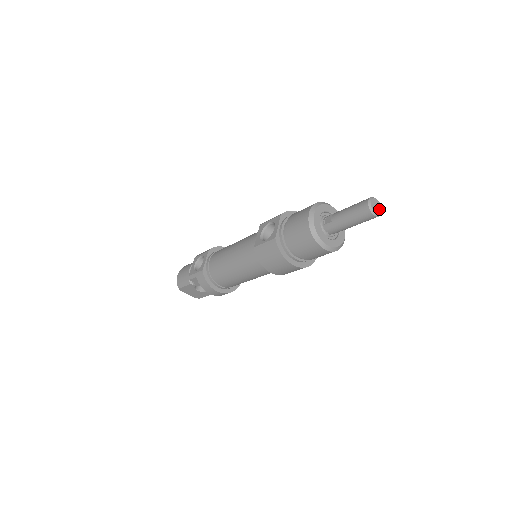
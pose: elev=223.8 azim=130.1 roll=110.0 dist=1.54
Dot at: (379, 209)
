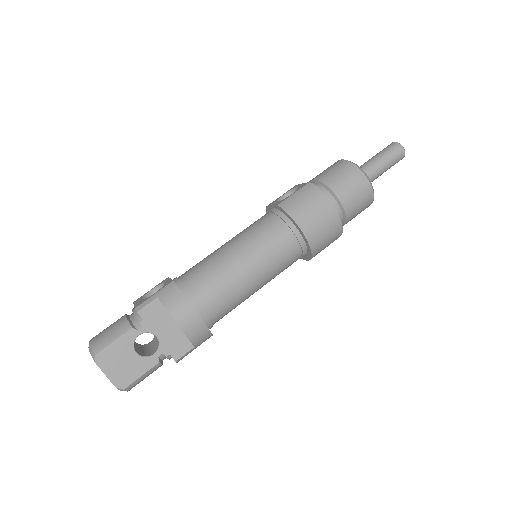
Dot at: occluded
